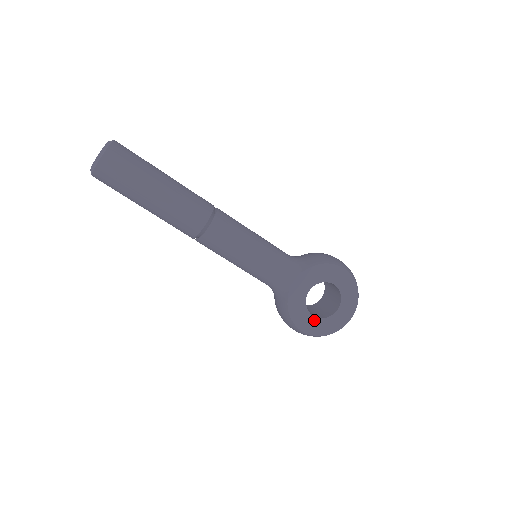
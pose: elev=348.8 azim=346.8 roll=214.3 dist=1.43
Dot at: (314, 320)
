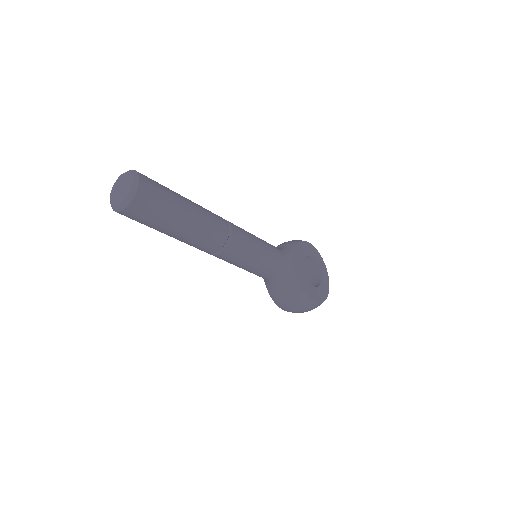
Dot at: (316, 290)
